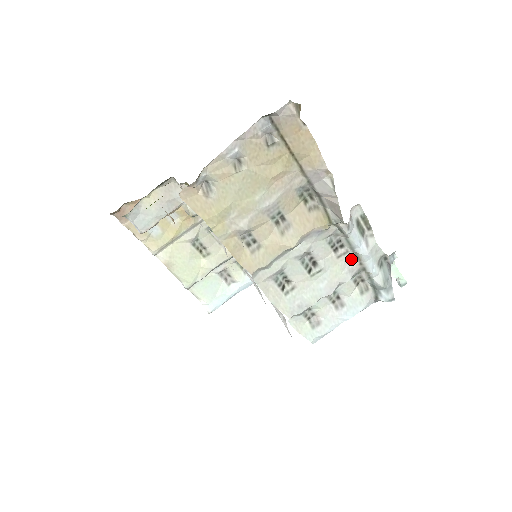
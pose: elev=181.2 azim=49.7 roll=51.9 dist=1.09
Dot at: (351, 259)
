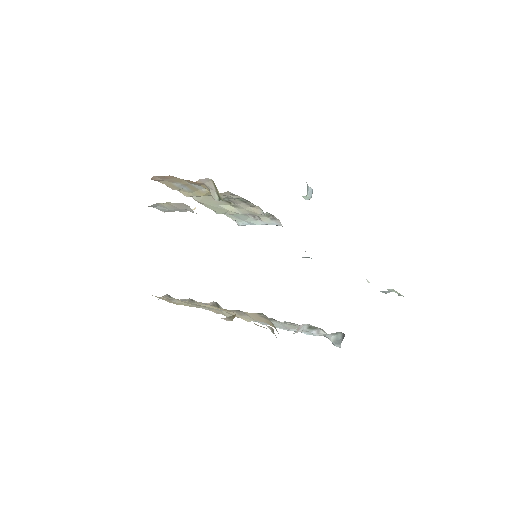
Dot at: occluded
